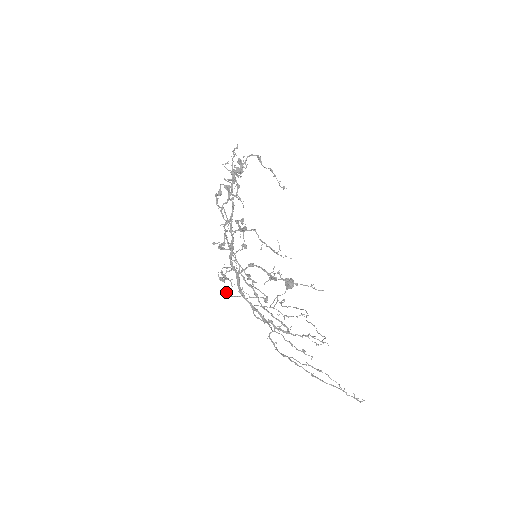
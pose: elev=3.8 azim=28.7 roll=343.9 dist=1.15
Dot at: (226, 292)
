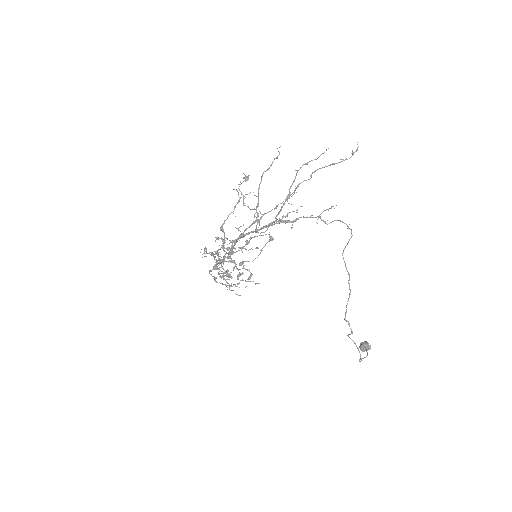
Dot at: (248, 277)
